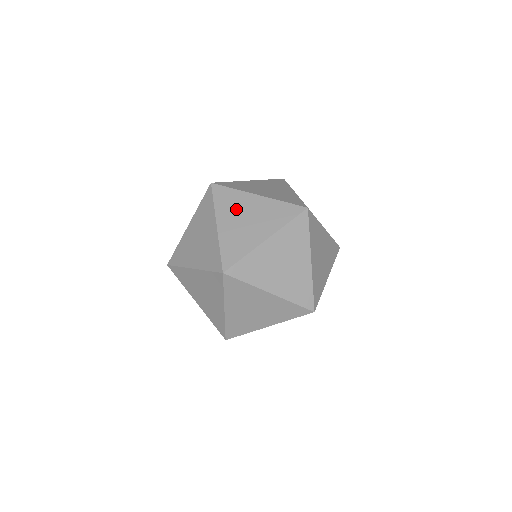
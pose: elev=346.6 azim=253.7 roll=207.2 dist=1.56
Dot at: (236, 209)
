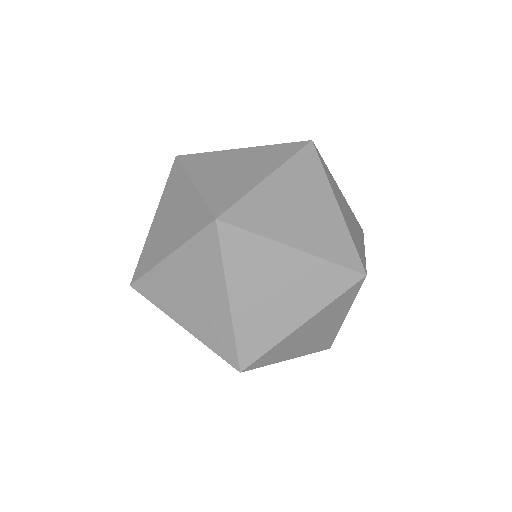
Dot at: (216, 165)
